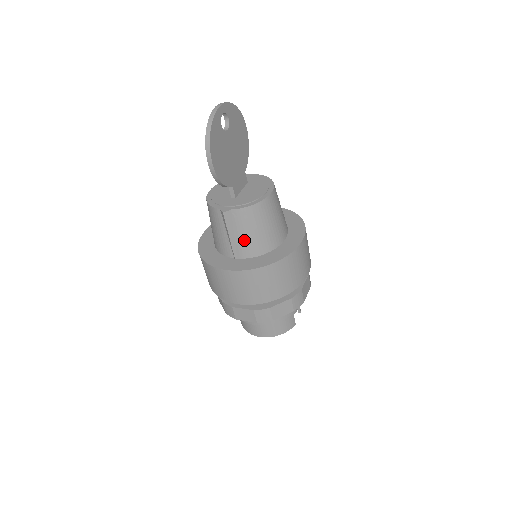
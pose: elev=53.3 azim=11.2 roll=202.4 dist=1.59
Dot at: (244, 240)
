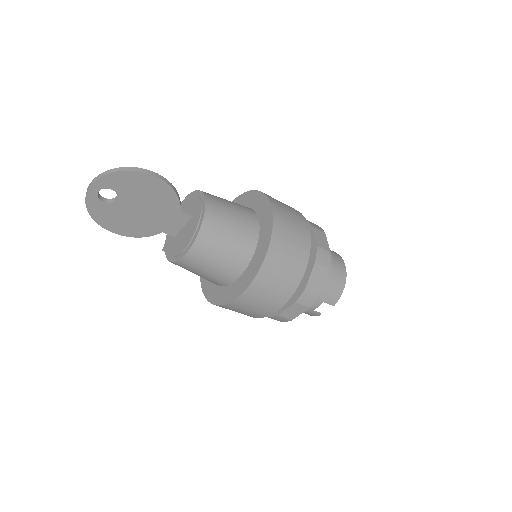
Dot at: occluded
